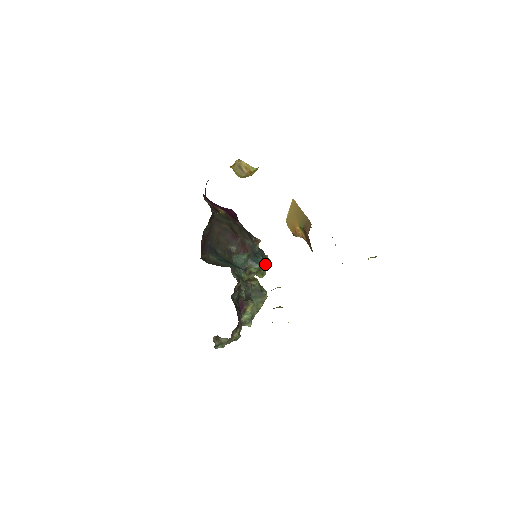
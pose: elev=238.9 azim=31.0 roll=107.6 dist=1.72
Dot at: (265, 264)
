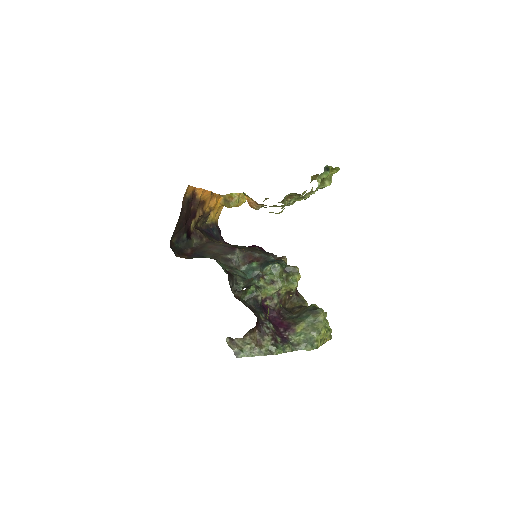
Dot at: (291, 272)
